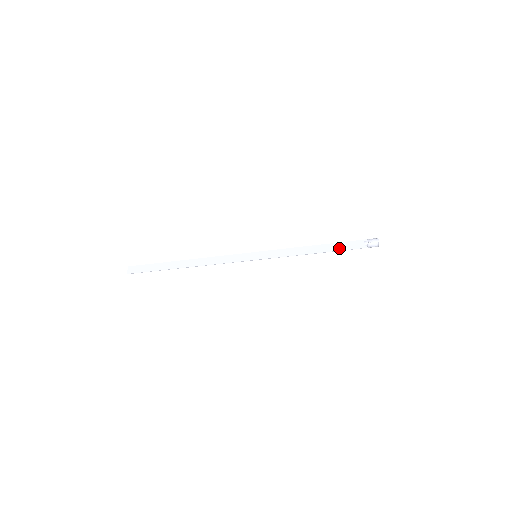
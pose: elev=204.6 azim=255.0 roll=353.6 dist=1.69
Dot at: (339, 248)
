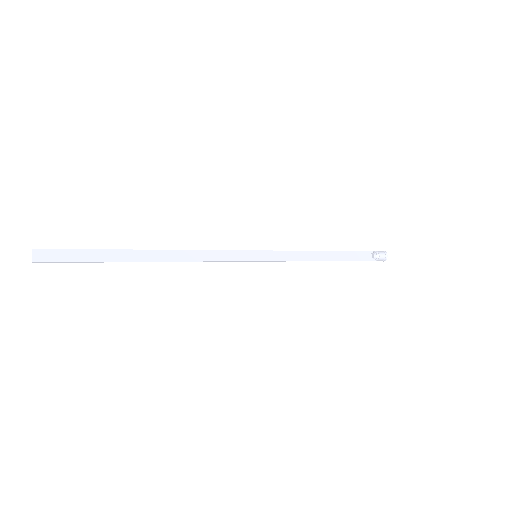
Dot at: (349, 257)
